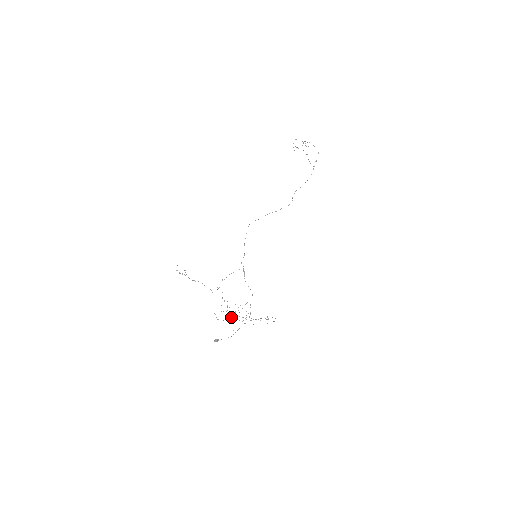
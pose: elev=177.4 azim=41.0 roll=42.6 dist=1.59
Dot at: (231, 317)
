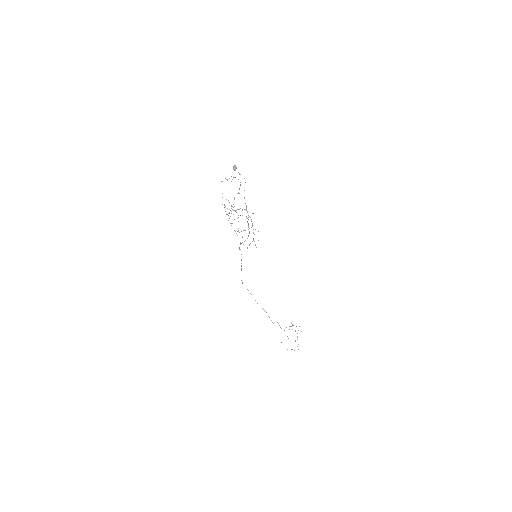
Dot at: occluded
